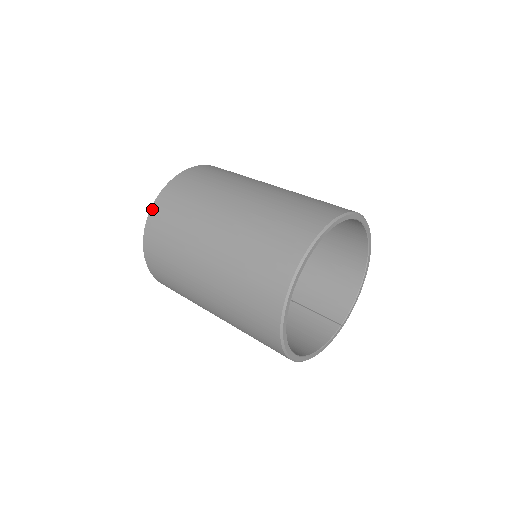
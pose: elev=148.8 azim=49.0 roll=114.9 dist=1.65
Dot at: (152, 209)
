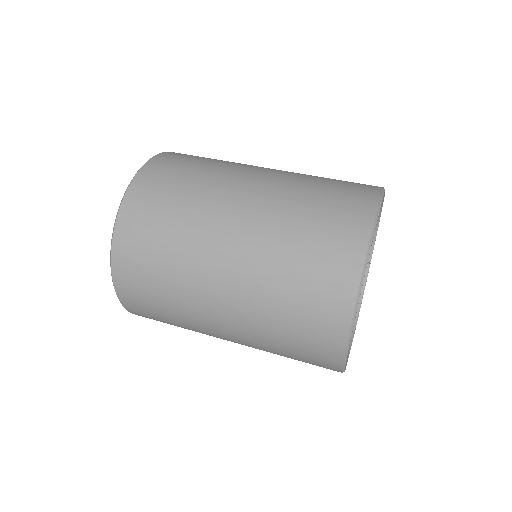
Dot at: (116, 289)
